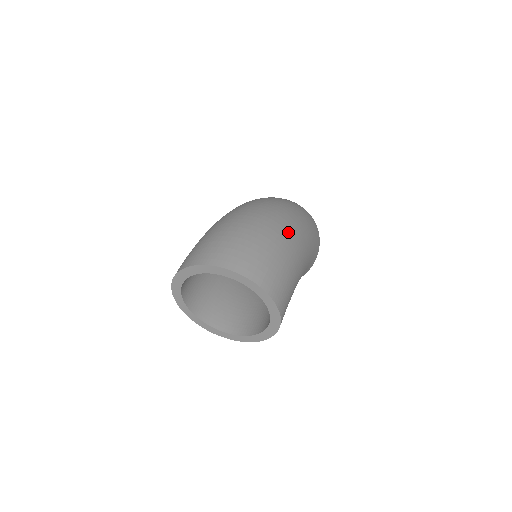
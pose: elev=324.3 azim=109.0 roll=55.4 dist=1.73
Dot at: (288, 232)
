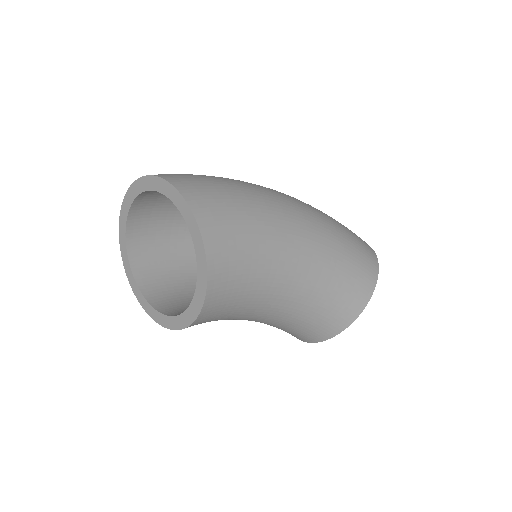
Dot at: (267, 189)
